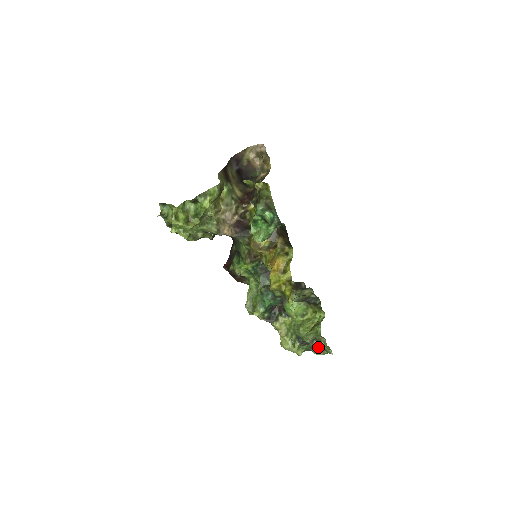
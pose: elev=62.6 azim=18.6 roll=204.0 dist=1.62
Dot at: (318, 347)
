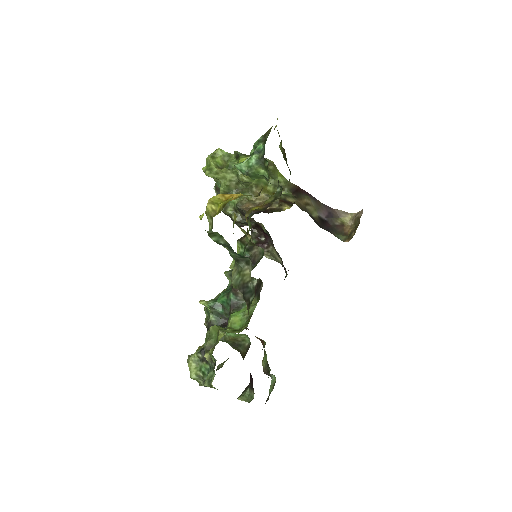
Dot at: (211, 369)
